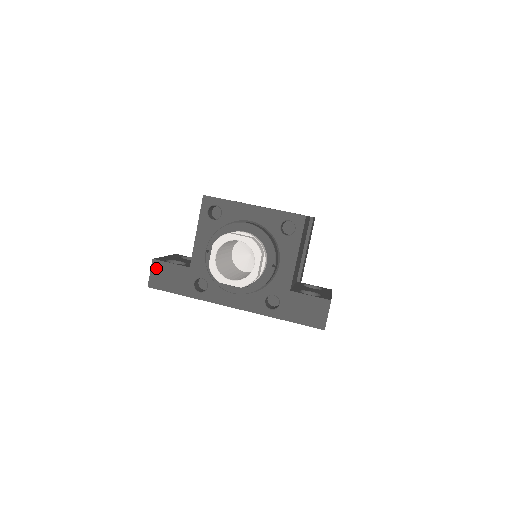
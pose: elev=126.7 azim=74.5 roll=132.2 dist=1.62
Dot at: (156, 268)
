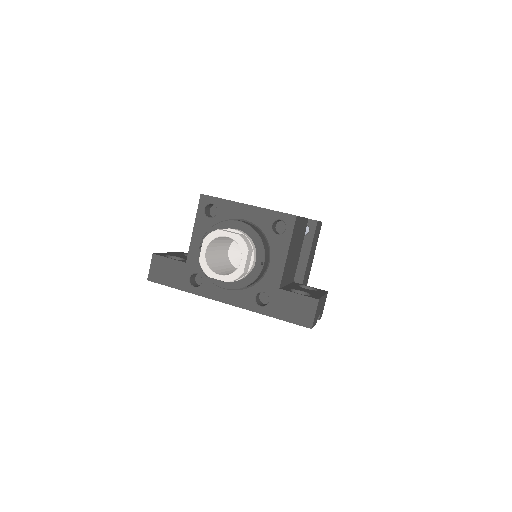
Dot at: (155, 262)
